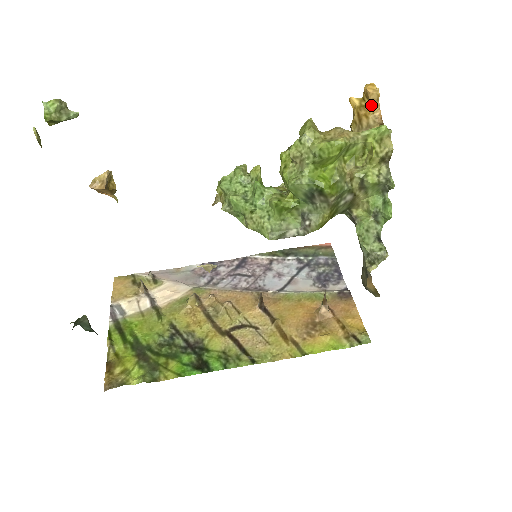
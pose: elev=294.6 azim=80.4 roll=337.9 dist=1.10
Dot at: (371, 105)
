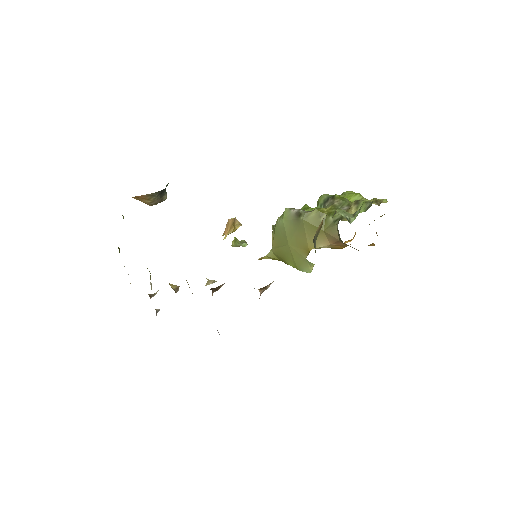
Dot at: occluded
